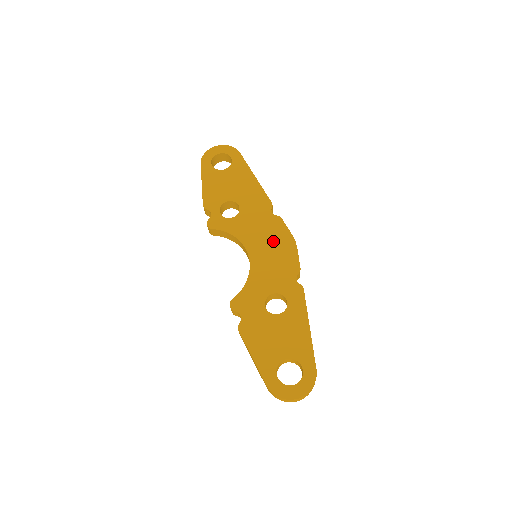
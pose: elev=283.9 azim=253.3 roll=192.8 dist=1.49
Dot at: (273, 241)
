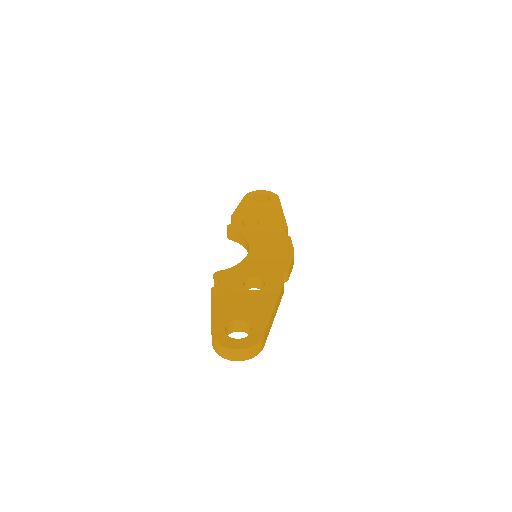
Dot at: (275, 248)
